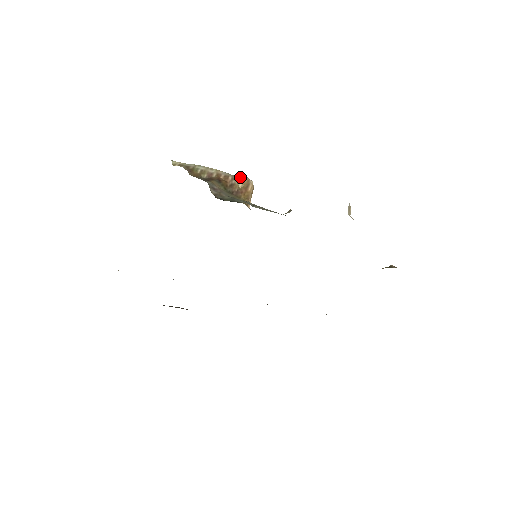
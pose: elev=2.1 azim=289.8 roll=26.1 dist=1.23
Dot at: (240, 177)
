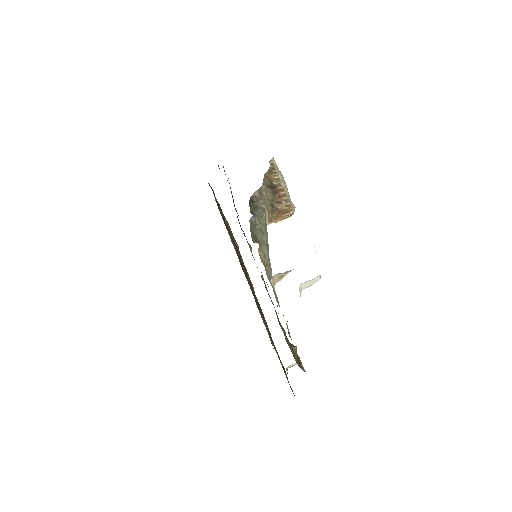
Dot at: (291, 203)
